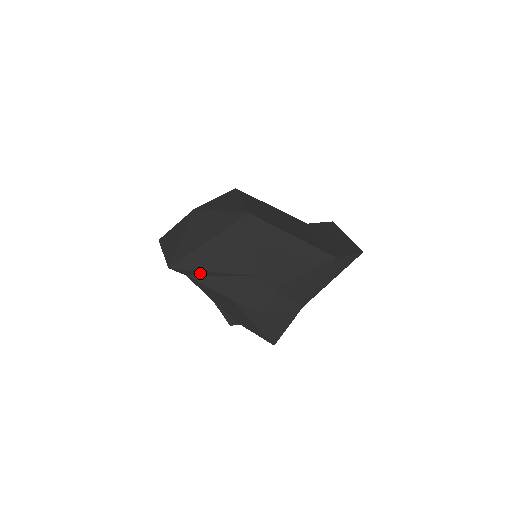
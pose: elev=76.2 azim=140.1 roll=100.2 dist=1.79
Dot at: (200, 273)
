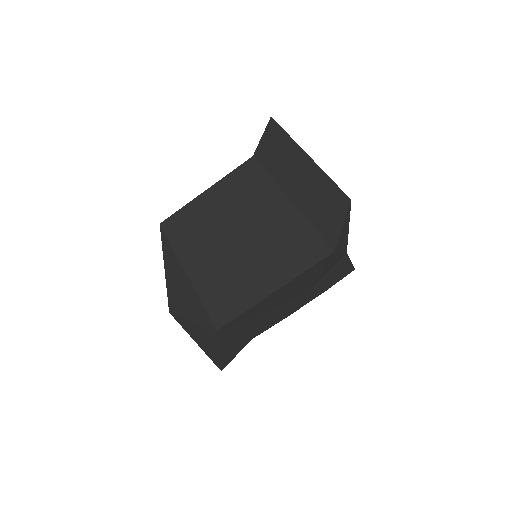
Dot at: occluded
